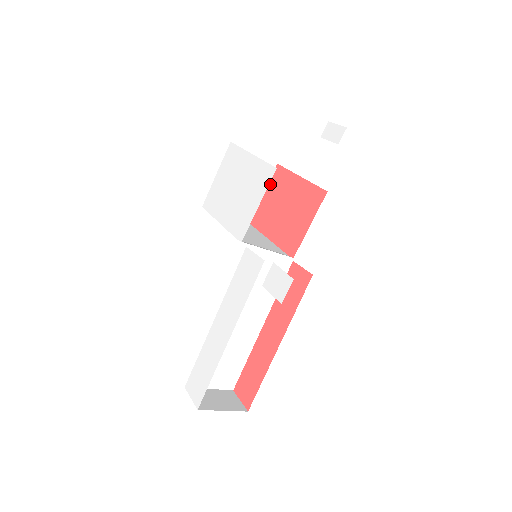
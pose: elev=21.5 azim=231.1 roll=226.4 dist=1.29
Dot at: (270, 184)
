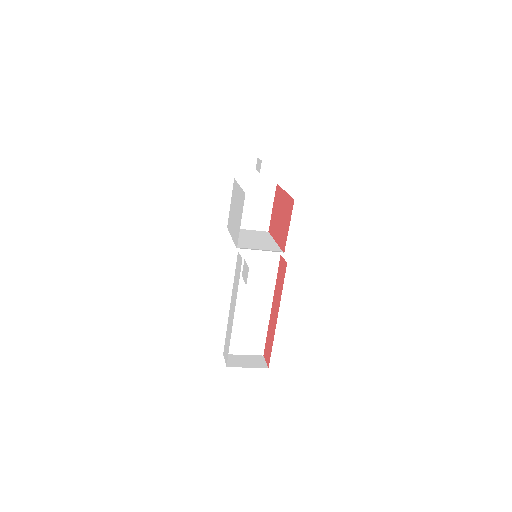
Dot at: (275, 200)
